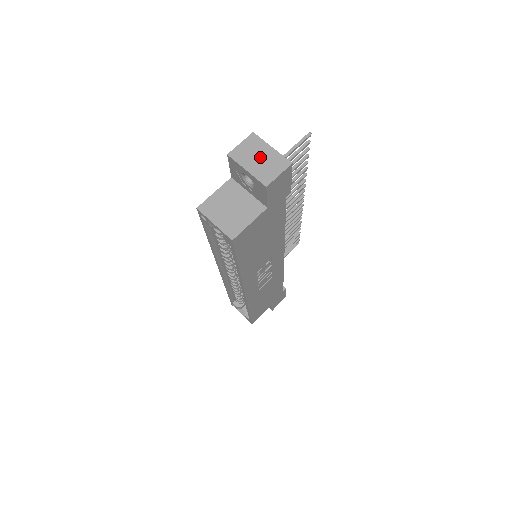
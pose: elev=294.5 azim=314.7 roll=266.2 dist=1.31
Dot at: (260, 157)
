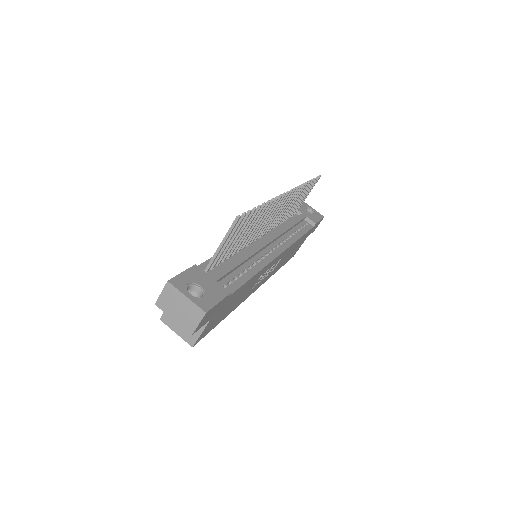
Dot at: (179, 307)
